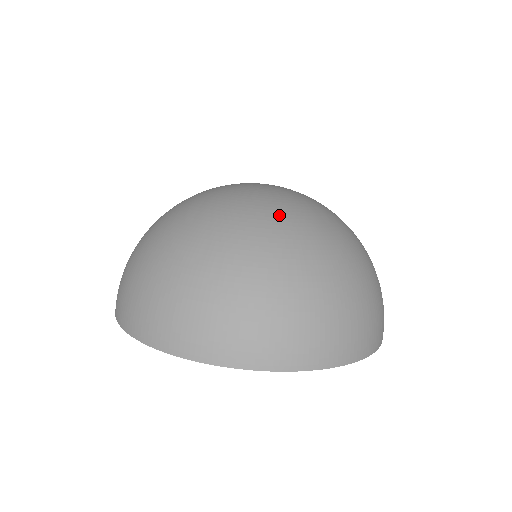
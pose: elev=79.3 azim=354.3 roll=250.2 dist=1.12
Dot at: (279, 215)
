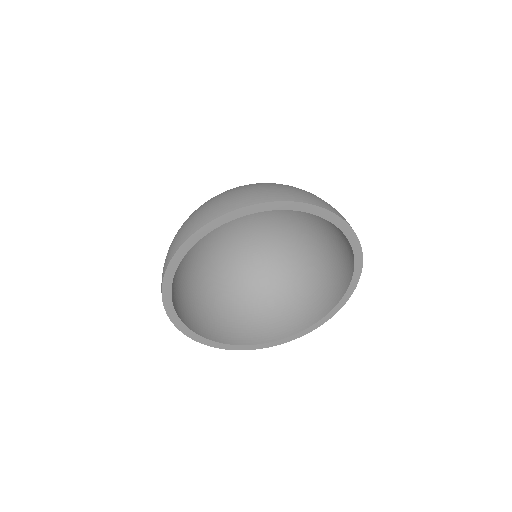
Dot at: occluded
